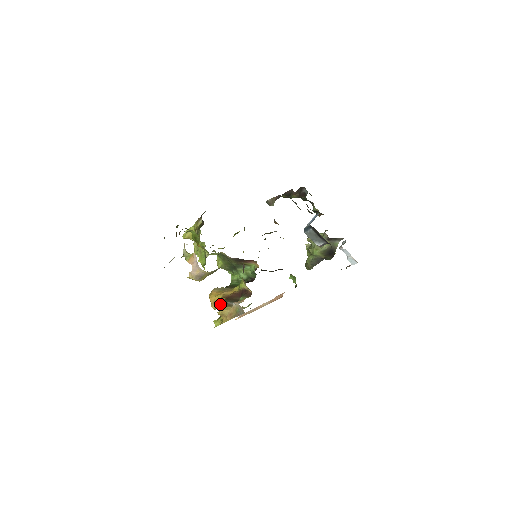
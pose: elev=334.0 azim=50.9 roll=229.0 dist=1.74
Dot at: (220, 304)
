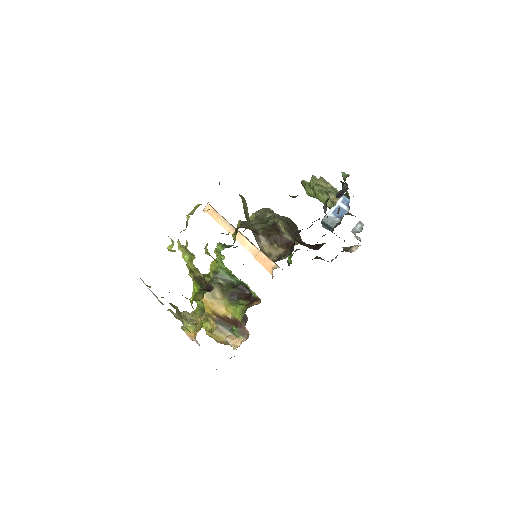
Dot at: (208, 316)
